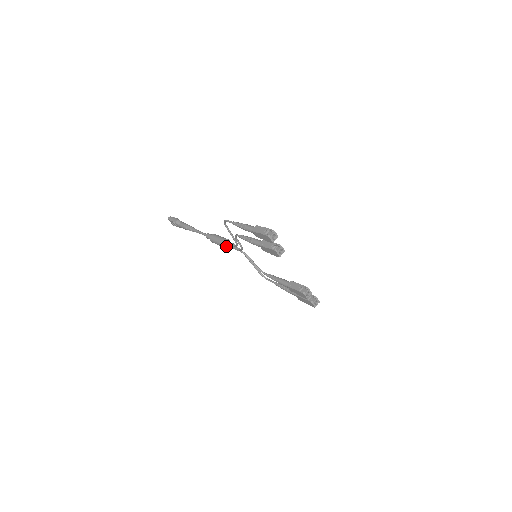
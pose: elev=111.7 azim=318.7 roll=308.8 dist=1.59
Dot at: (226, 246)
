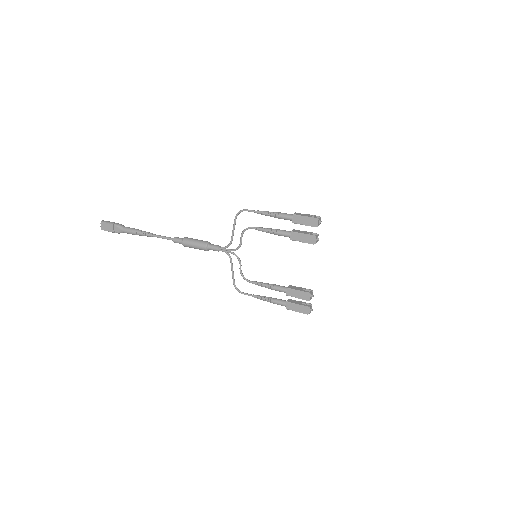
Dot at: (209, 247)
